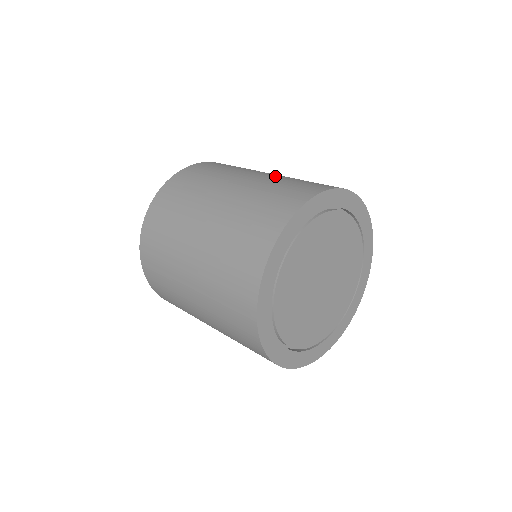
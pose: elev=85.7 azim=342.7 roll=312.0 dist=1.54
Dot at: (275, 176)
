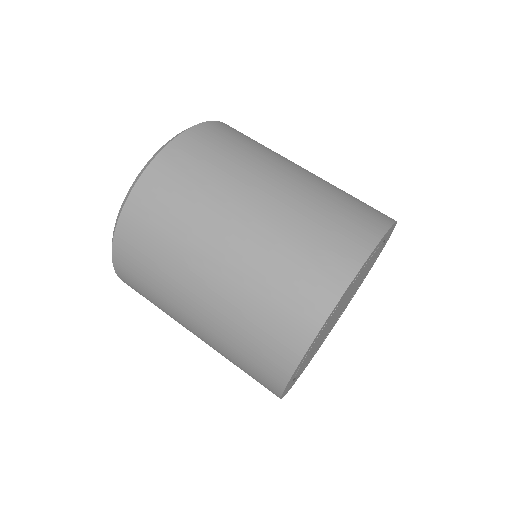
Dot at: occluded
